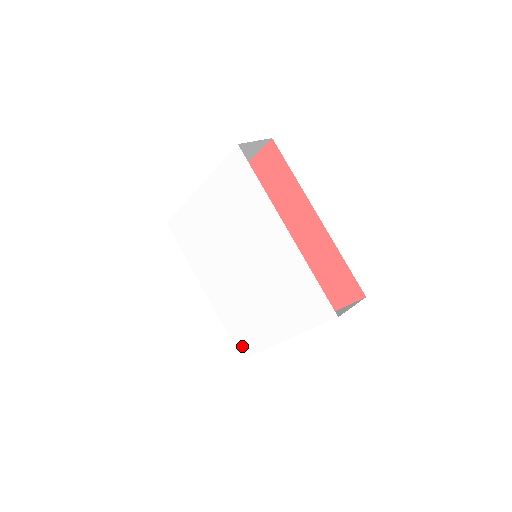
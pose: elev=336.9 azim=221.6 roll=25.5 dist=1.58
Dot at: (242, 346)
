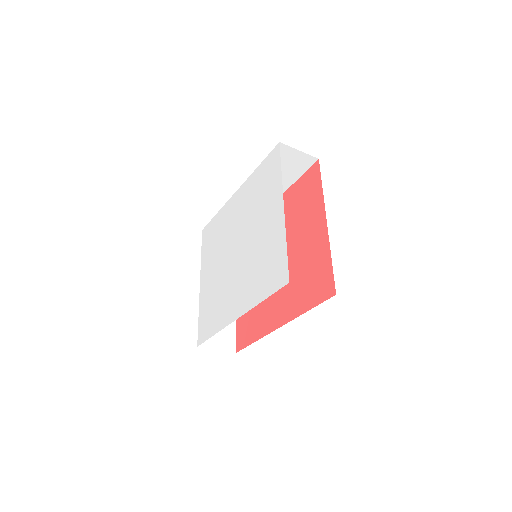
Dot at: (279, 275)
